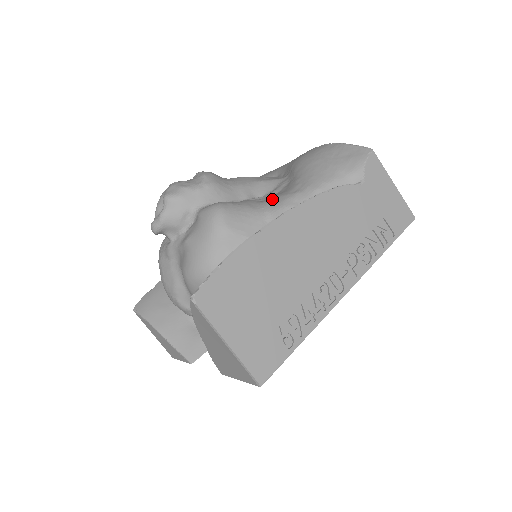
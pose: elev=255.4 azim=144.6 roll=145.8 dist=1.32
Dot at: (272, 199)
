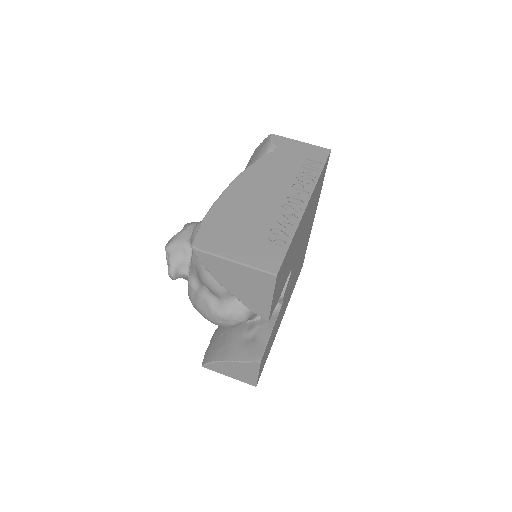
Dot at: occluded
